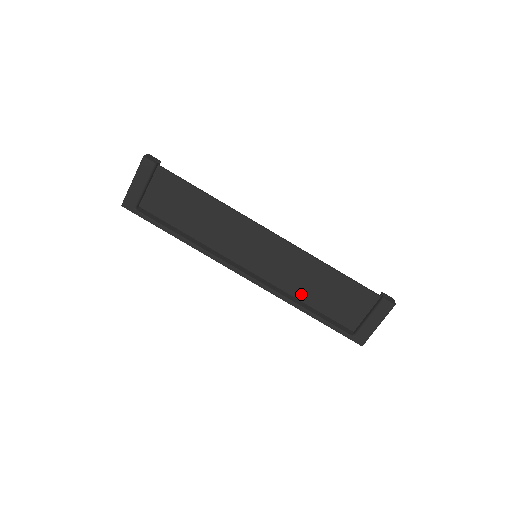
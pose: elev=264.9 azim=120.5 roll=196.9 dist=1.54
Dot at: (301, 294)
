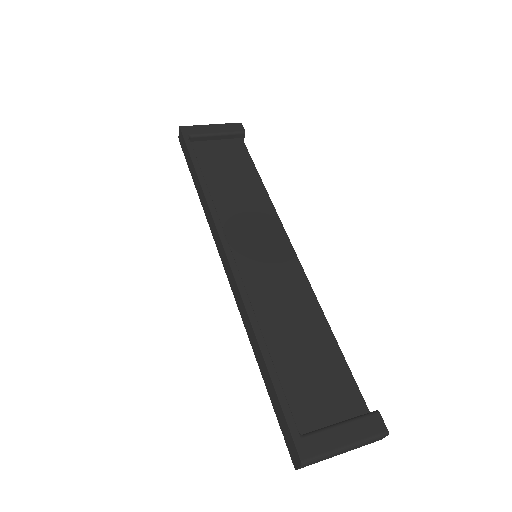
Dot at: (271, 330)
